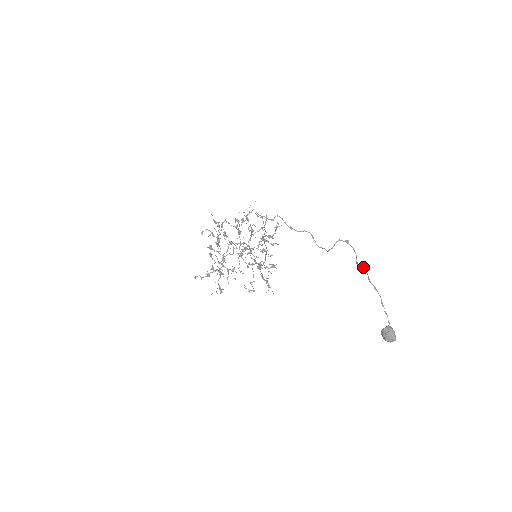
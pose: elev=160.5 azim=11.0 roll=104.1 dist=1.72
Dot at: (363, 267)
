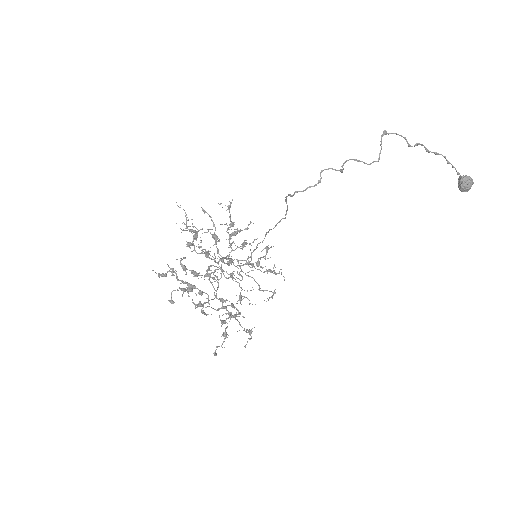
Dot at: (418, 143)
